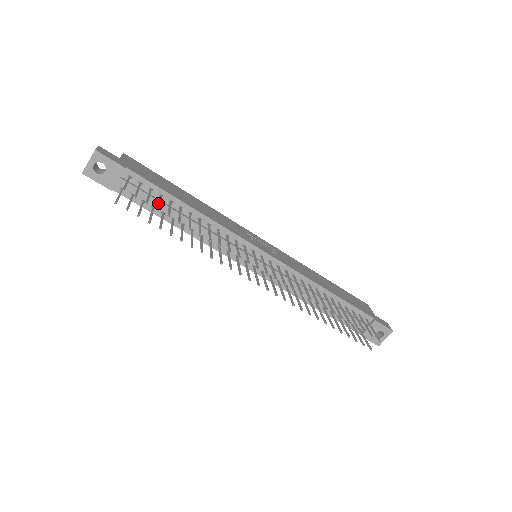
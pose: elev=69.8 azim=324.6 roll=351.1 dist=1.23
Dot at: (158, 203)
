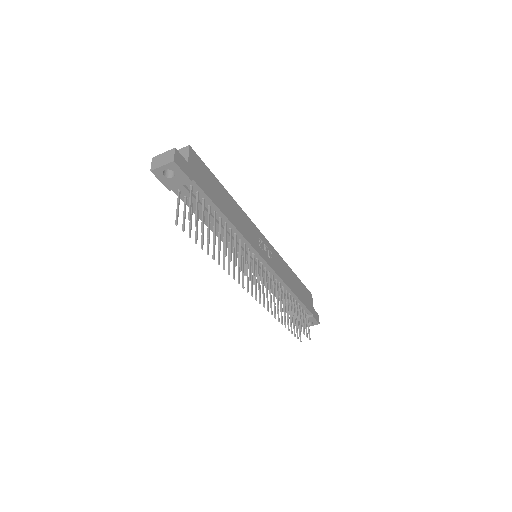
Dot at: (209, 226)
